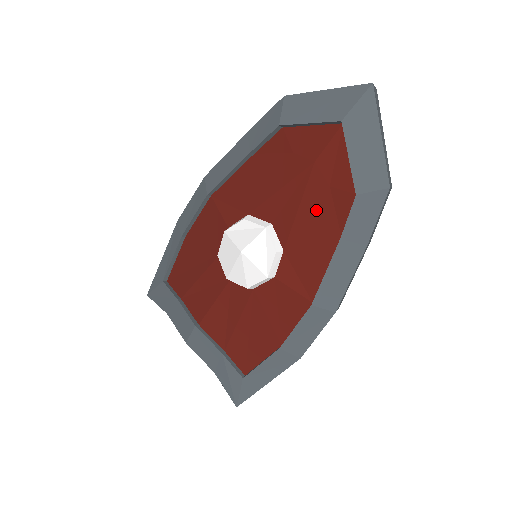
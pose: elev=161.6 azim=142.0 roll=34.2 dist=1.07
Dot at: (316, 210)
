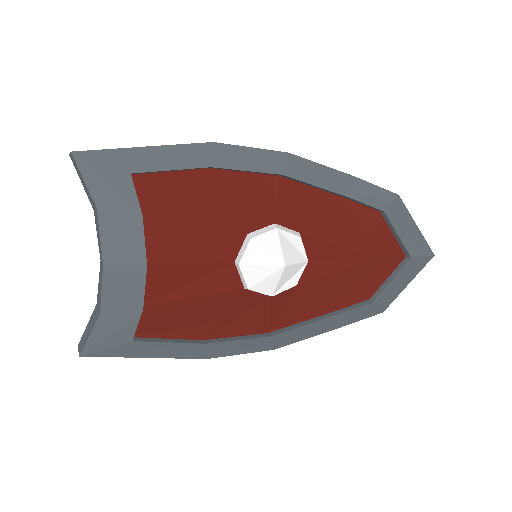
Dot at: (342, 283)
